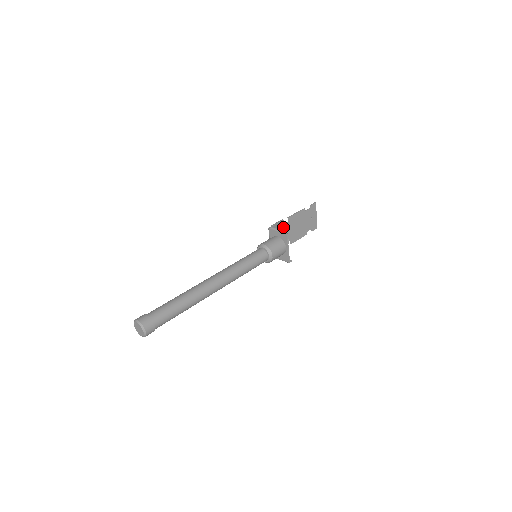
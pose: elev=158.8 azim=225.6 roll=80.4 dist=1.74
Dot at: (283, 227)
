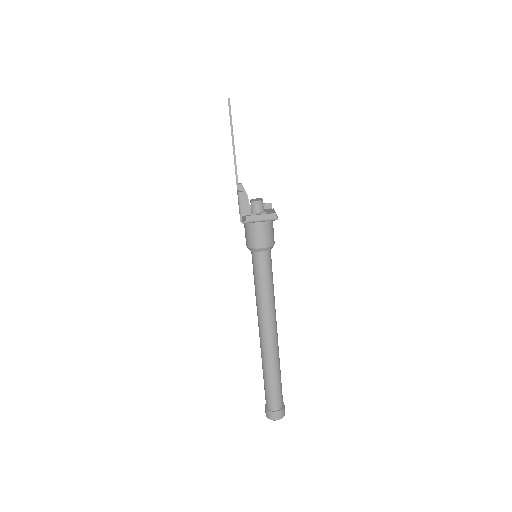
Dot at: (238, 189)
